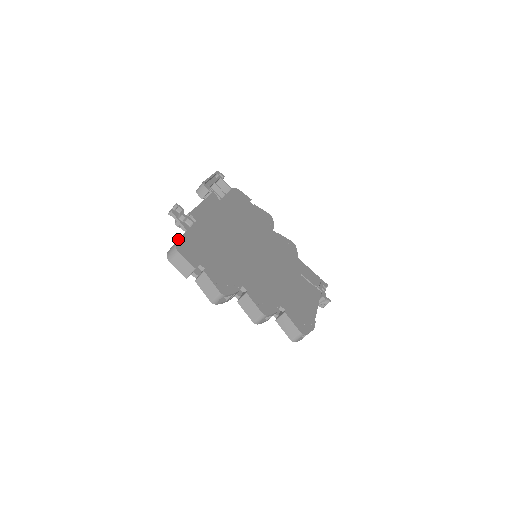
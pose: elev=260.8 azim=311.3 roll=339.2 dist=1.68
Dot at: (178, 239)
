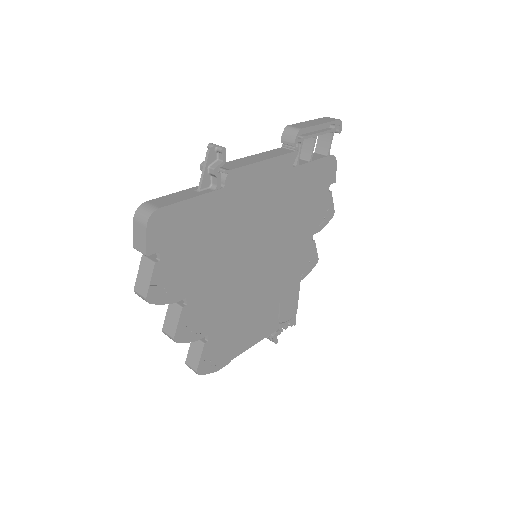
Dot at: (167, 205)
